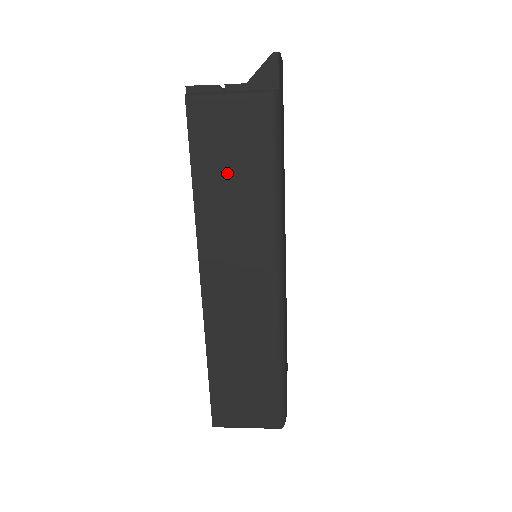
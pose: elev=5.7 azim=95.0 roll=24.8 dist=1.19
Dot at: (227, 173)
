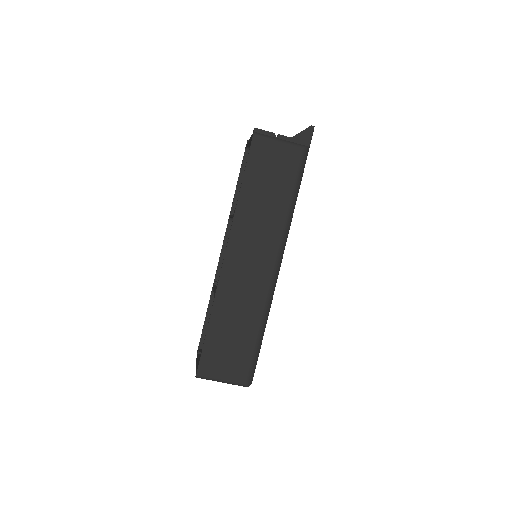
Dot at: (265, 186)
